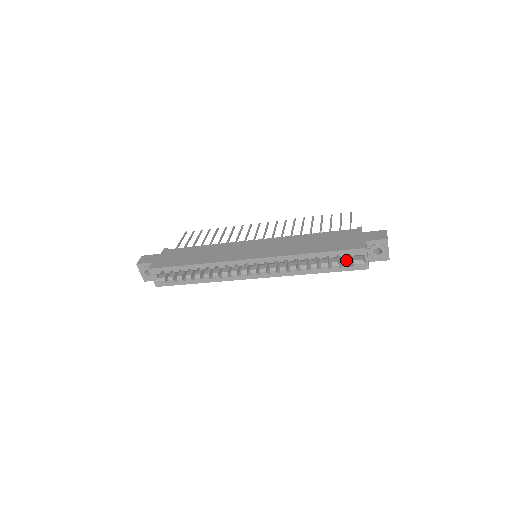
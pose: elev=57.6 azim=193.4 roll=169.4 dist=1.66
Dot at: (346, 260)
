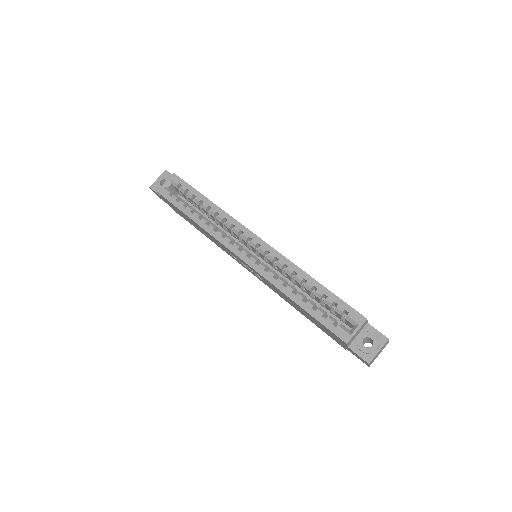
Dot at: (334, 318)
